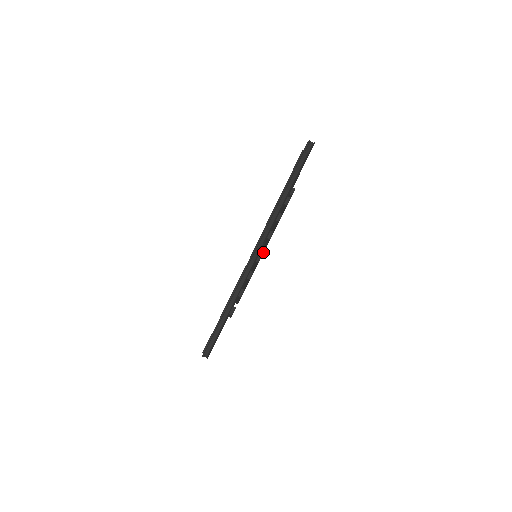
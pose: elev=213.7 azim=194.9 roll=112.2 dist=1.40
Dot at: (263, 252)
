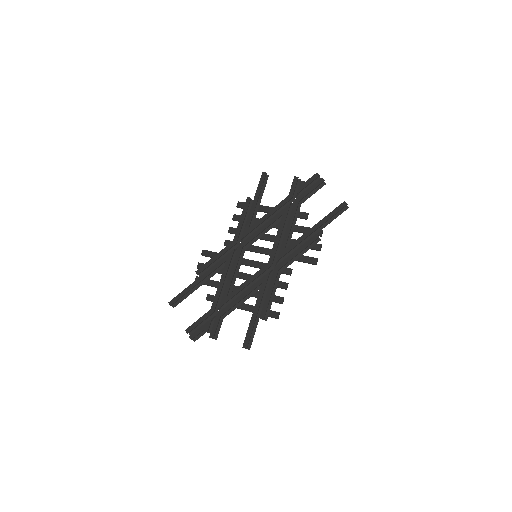
Dot at: occluded
